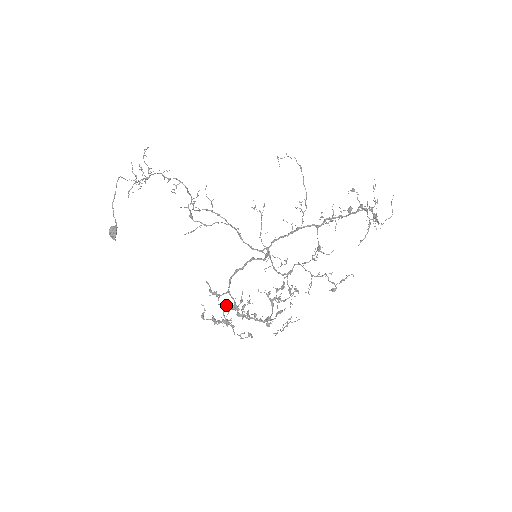
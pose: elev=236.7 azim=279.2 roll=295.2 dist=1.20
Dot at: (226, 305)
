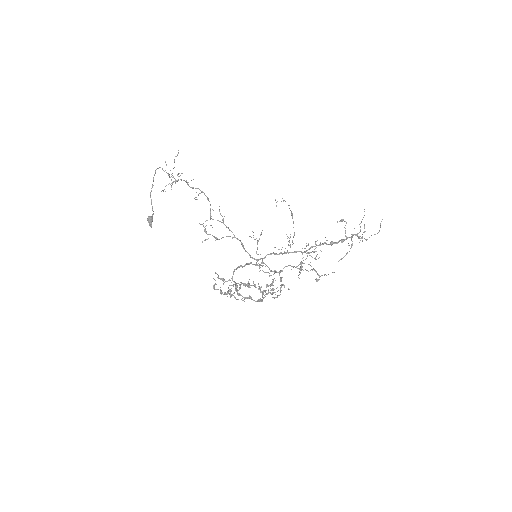
Dot at: (231, 282)
